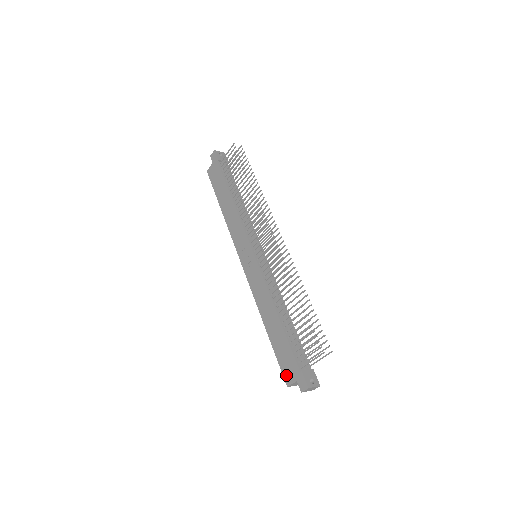
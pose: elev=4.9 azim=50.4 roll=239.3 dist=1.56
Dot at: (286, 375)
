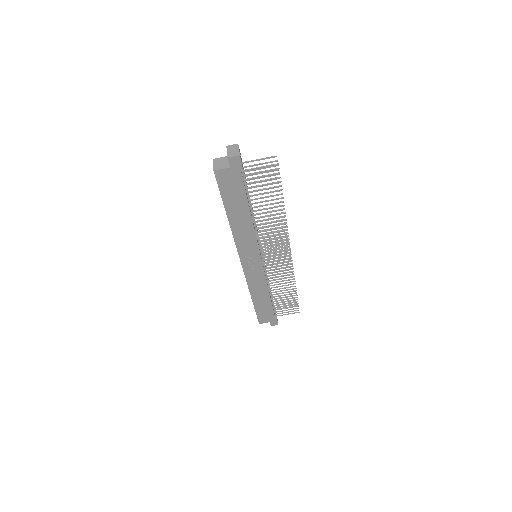
Dot at: (261, 320)
